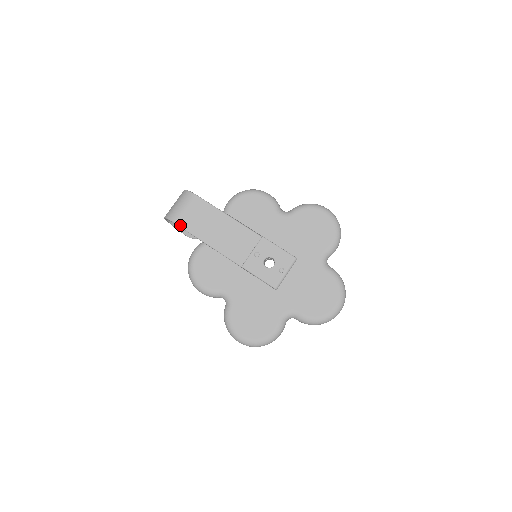
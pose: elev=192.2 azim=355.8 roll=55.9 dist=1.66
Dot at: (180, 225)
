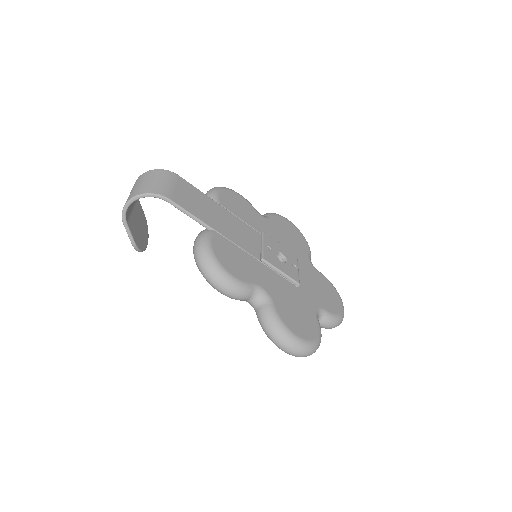
Dot at: (176, 202)
